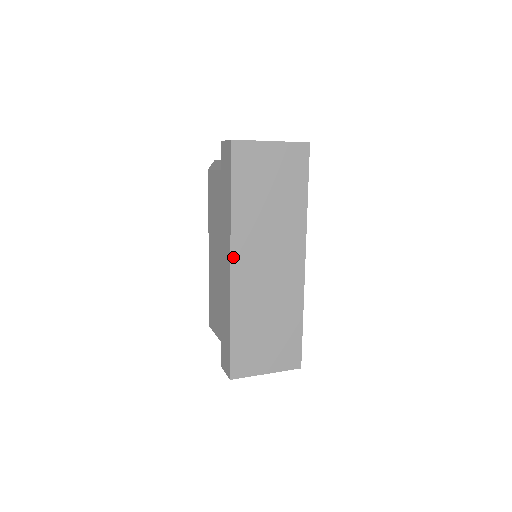
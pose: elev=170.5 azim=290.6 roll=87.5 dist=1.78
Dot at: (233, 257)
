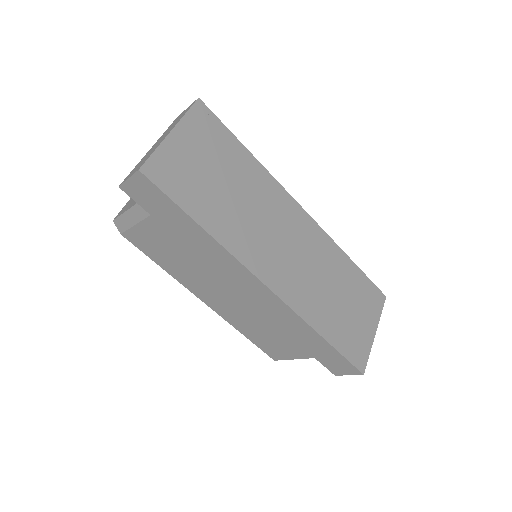
Dot at: (260, 276)
